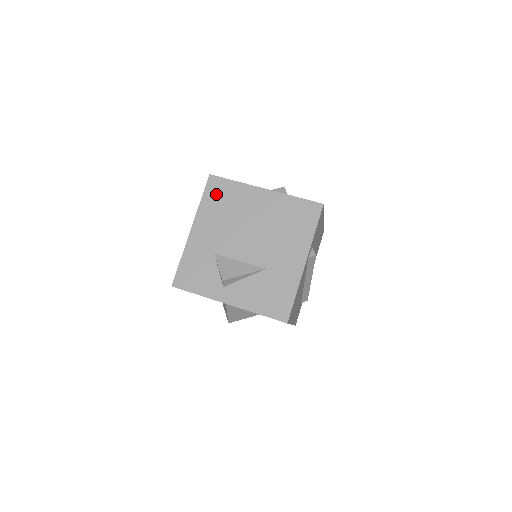
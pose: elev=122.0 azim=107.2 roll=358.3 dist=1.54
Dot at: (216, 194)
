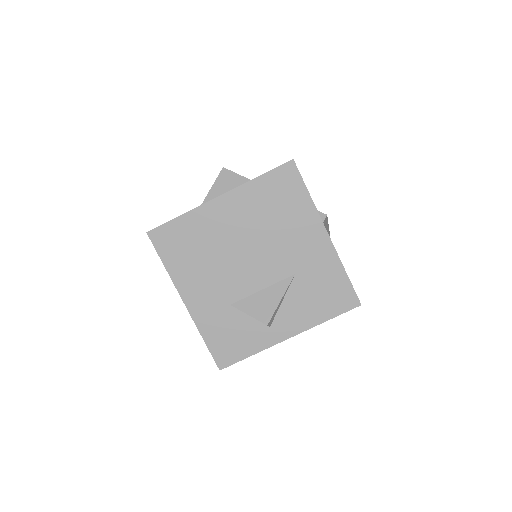
Dot at: (174, 246)
